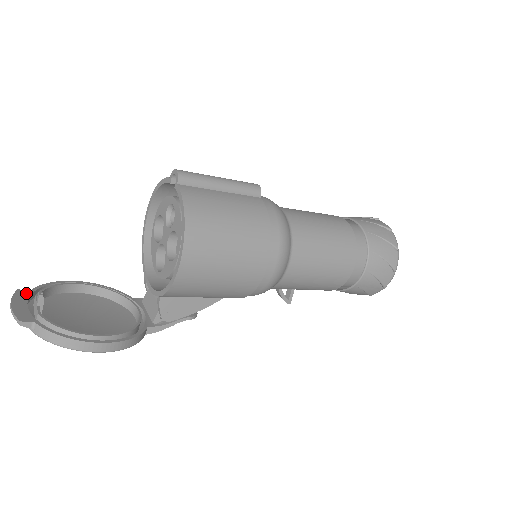
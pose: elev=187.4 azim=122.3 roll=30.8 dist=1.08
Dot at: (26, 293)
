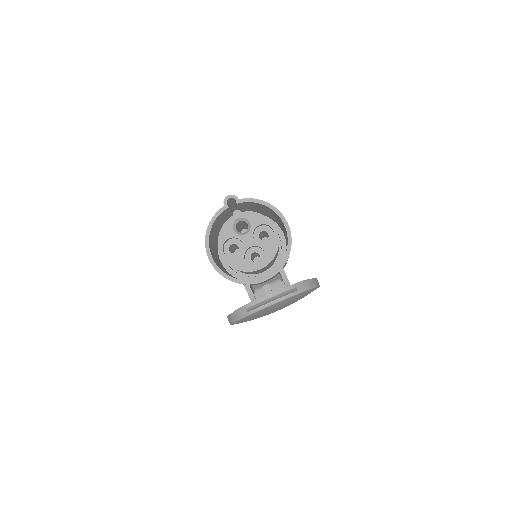
Dot at: occluded
